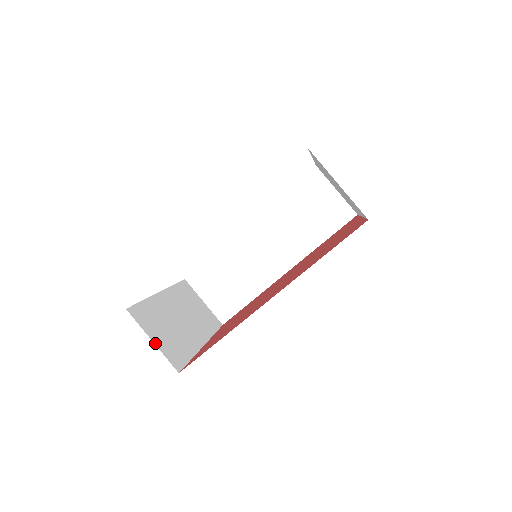
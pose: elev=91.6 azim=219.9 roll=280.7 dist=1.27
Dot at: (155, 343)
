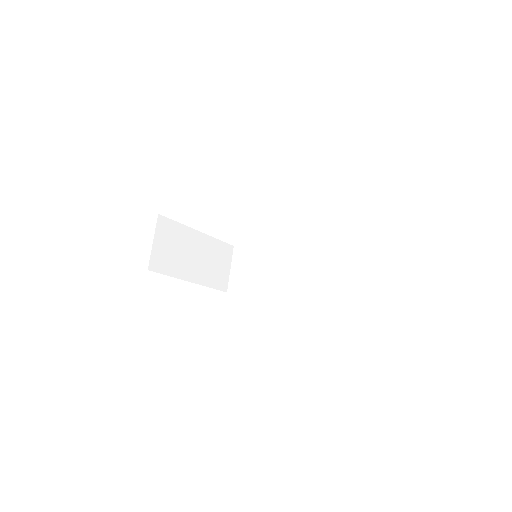
Dot at: (154, 244)
